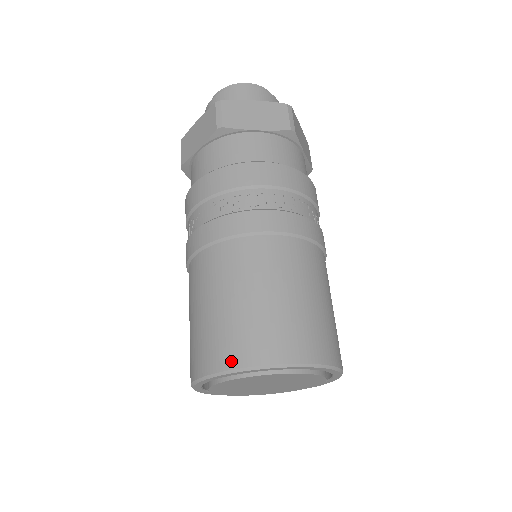
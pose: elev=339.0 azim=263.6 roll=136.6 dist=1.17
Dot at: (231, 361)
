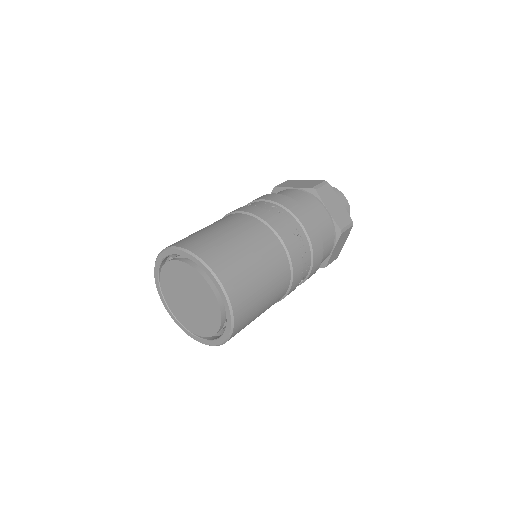
Dot at: occluded
